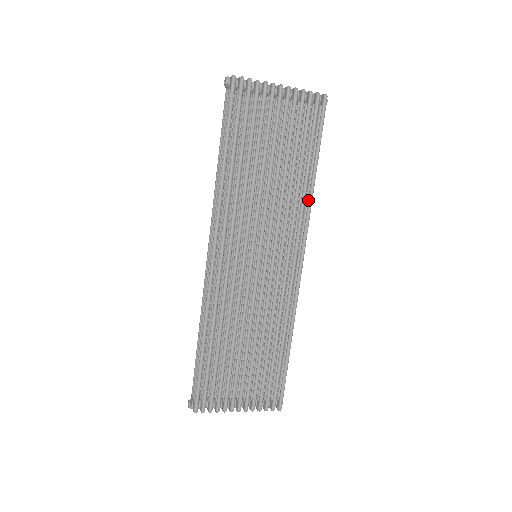
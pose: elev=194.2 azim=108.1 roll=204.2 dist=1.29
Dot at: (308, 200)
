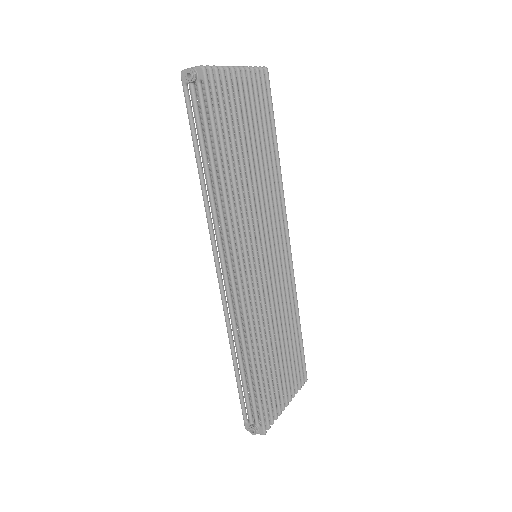
Dot at: (279, 181)
